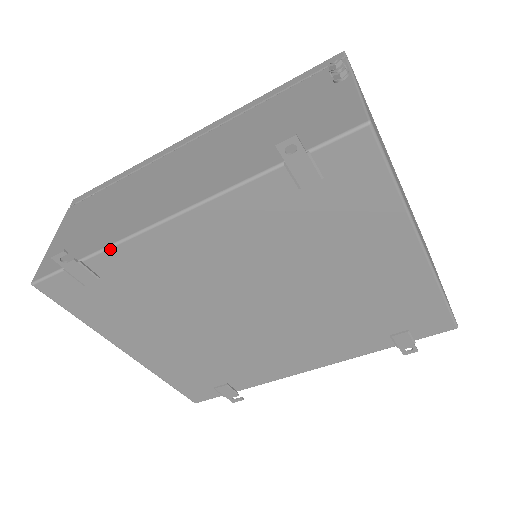
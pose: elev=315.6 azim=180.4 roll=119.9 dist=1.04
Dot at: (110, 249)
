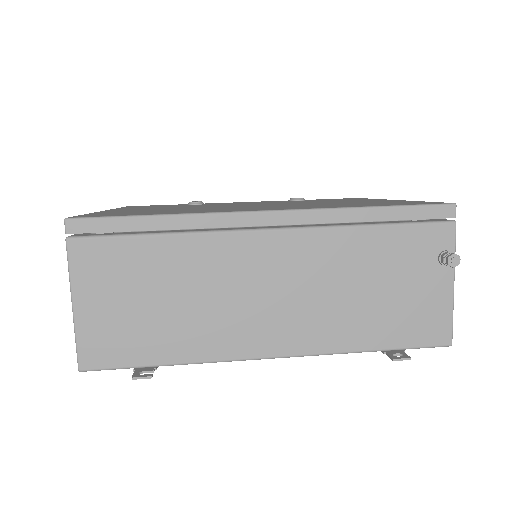
Dot at: occluded
